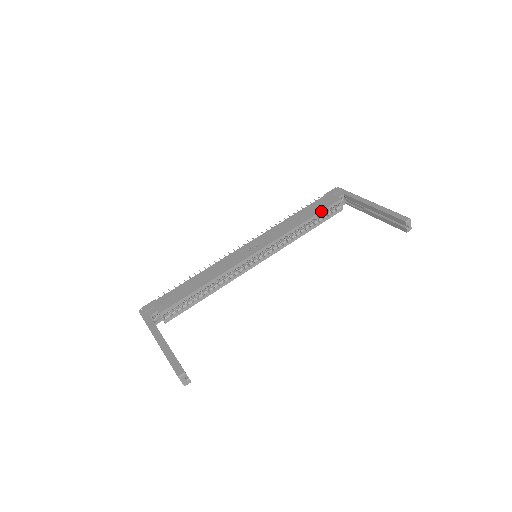
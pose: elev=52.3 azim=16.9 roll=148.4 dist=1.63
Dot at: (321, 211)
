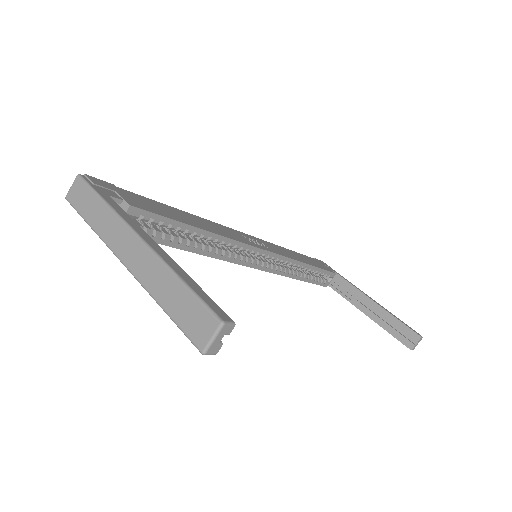
Dot at: (322, 269)
